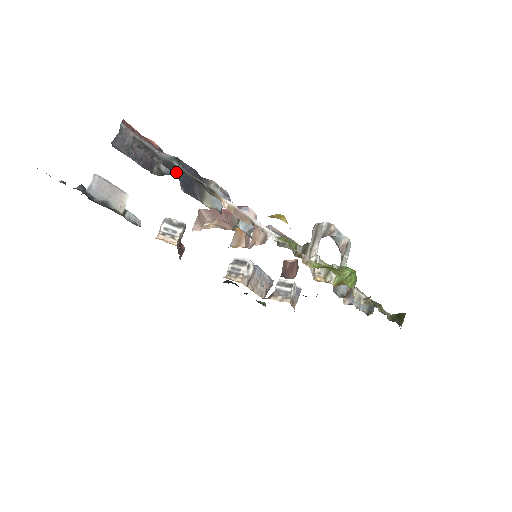
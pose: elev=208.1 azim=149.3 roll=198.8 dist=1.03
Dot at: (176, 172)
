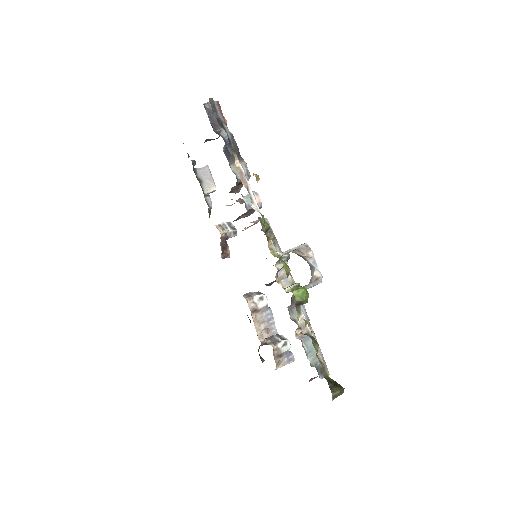
Dot at: (220, 126)
